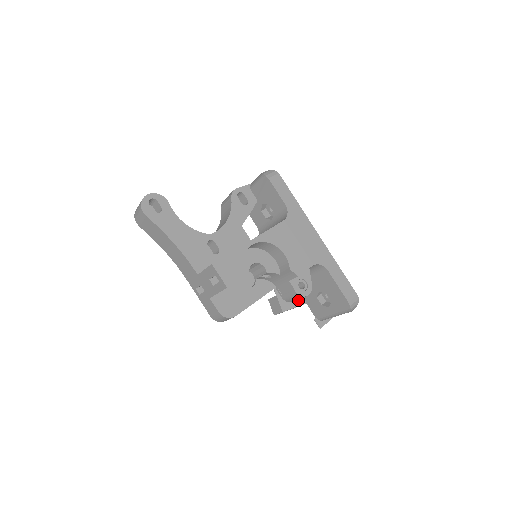
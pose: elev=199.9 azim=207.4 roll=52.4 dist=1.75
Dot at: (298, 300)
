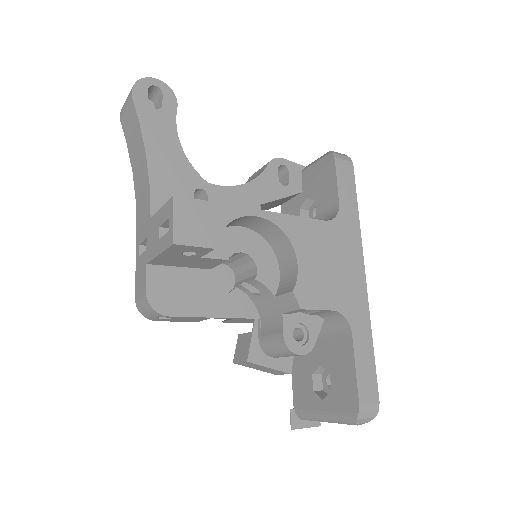
Dot at: (281, 360)
